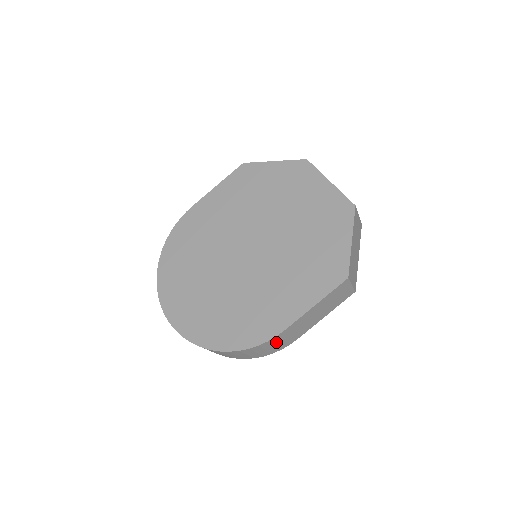
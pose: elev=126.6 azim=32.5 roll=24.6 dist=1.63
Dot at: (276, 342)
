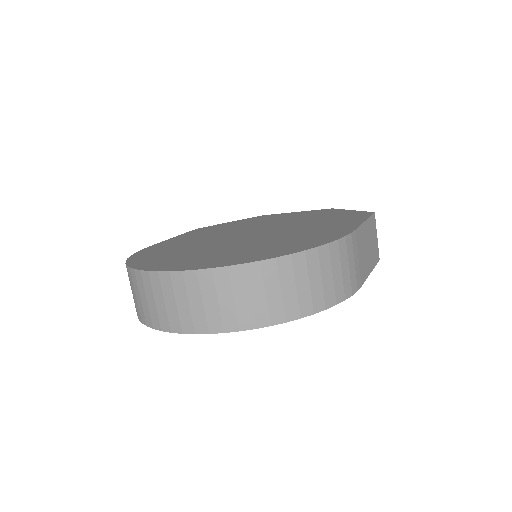
Dot at: (349, 256)
